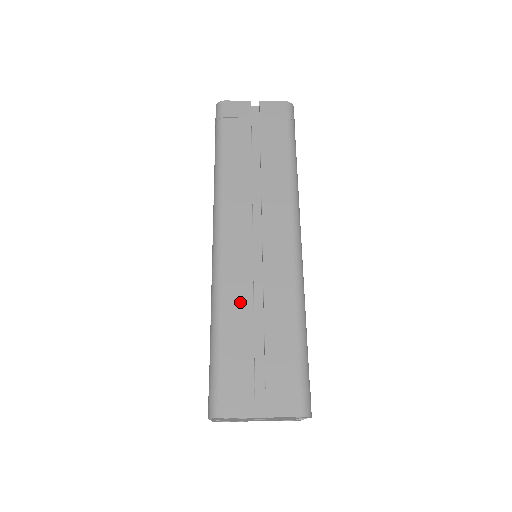
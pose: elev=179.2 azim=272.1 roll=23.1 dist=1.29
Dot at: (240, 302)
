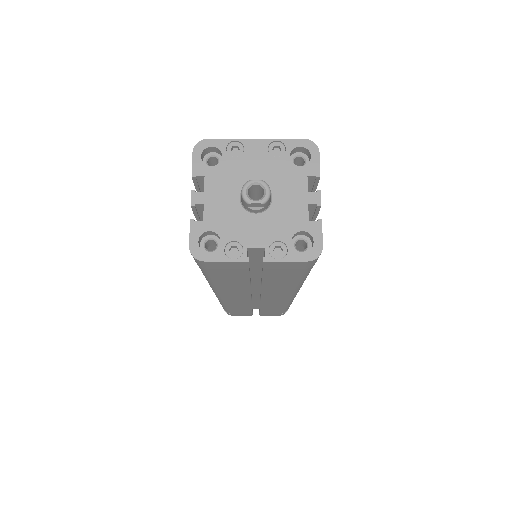
Dot at: occluded
